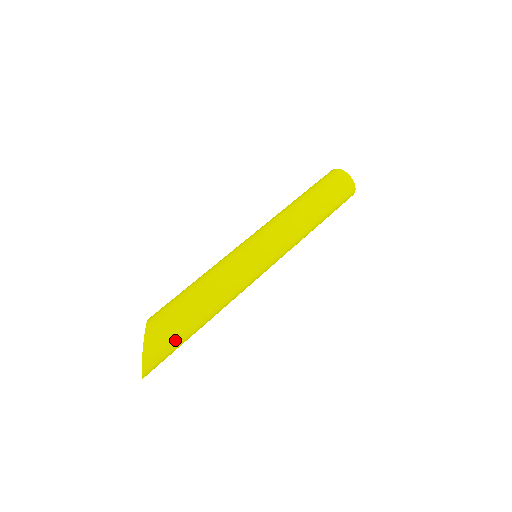
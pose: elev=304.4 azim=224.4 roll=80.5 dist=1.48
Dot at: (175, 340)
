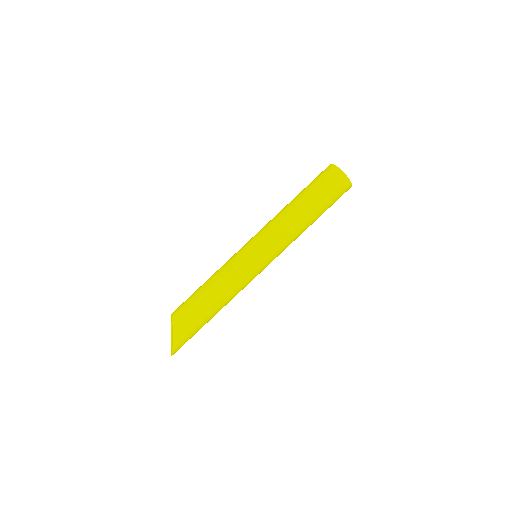
Dot at: (194, 334)
